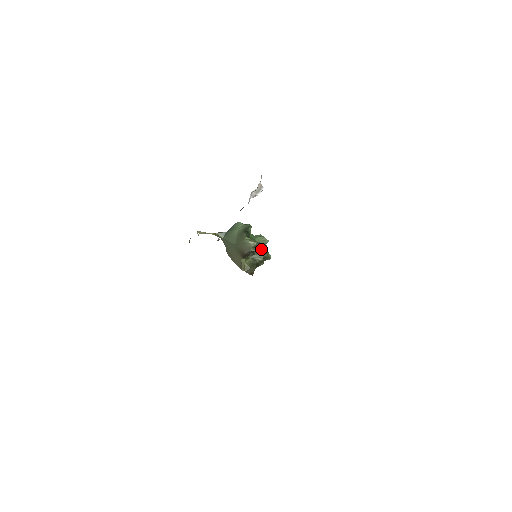
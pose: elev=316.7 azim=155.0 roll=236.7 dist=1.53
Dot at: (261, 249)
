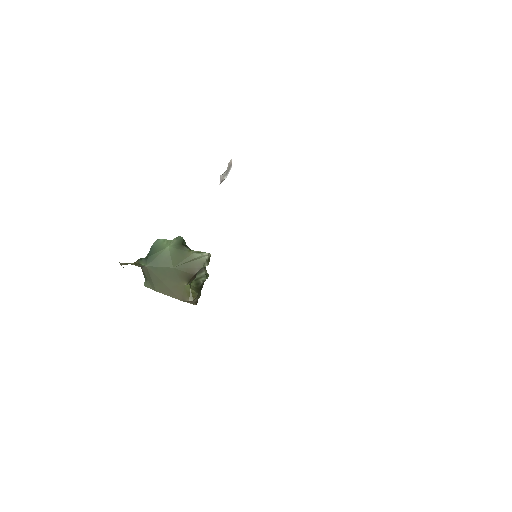
Dot at: occluded
